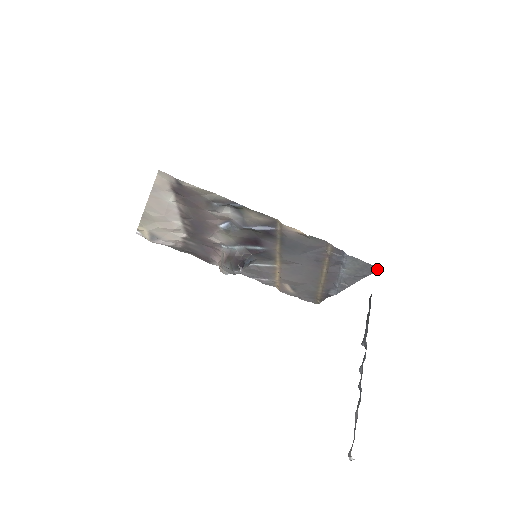
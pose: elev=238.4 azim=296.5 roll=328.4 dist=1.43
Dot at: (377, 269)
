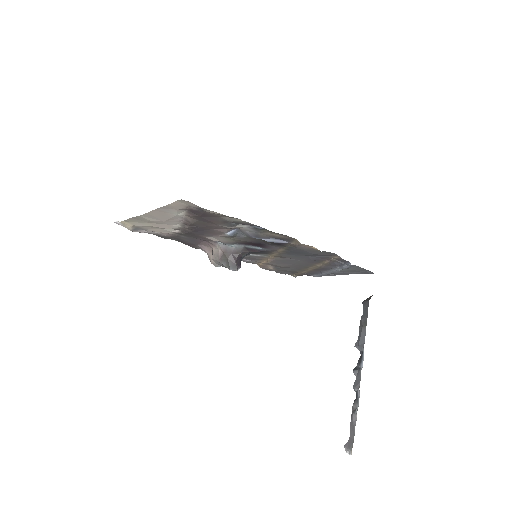
Dot at: (373, 273)
